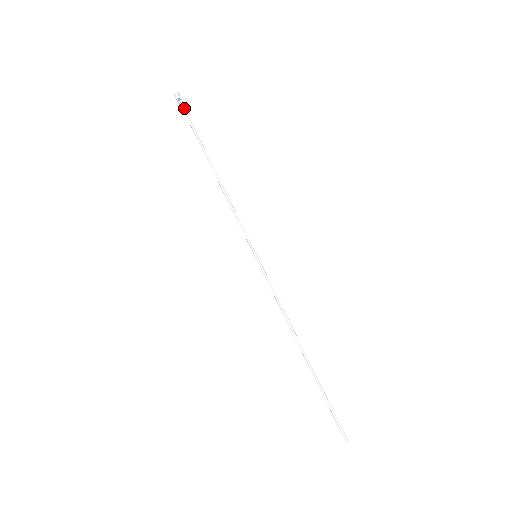
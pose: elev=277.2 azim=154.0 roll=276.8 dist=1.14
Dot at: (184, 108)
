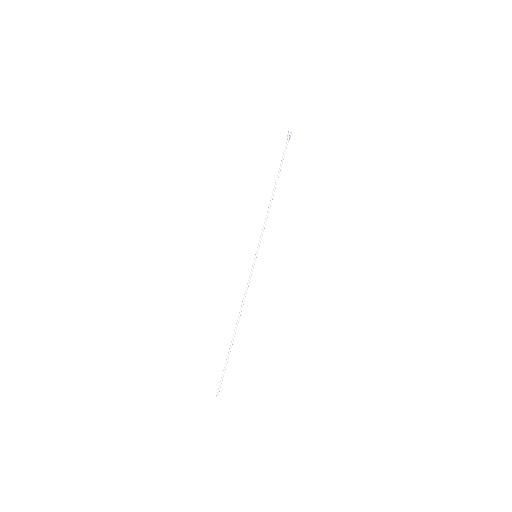
Dot at: occluded
